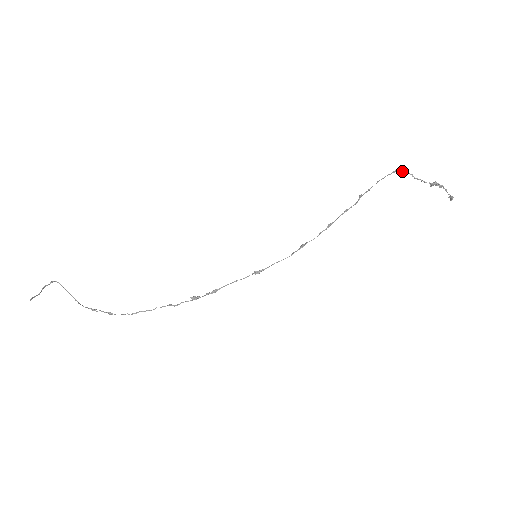
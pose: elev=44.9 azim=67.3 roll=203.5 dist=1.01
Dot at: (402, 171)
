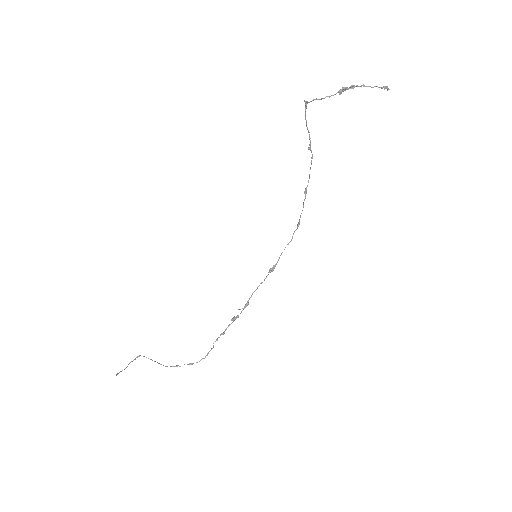
Dot at: occluded
